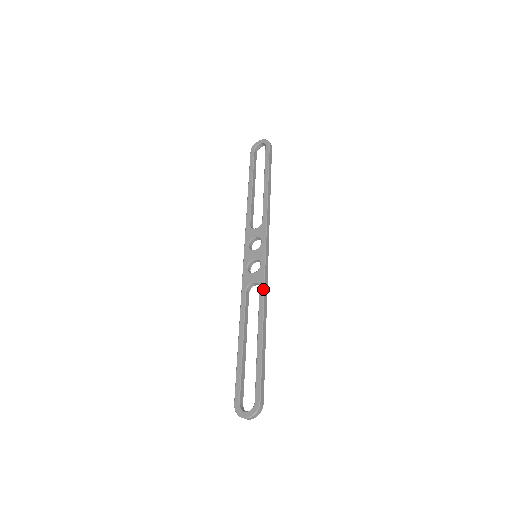
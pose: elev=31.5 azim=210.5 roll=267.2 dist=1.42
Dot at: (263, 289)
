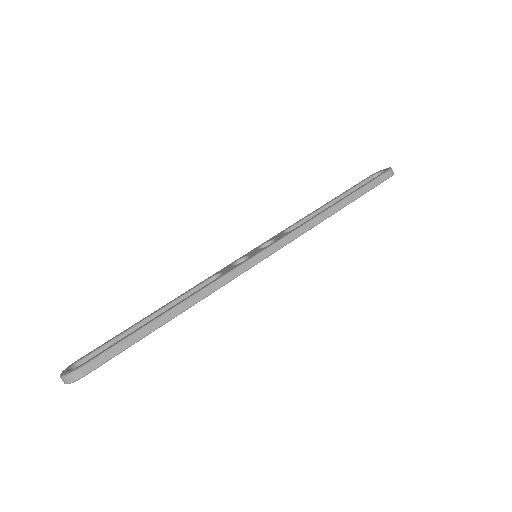
Dot at: (216, 279)
